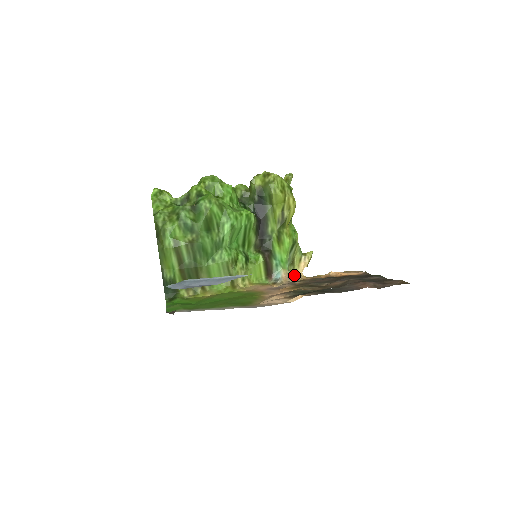
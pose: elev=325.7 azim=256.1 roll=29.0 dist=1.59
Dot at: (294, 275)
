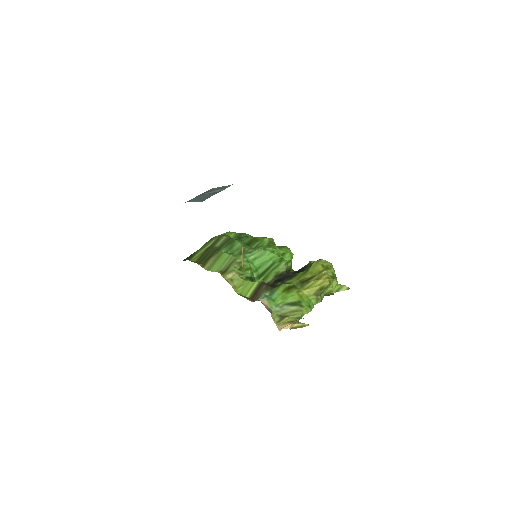
Dot at: (271, 311)
